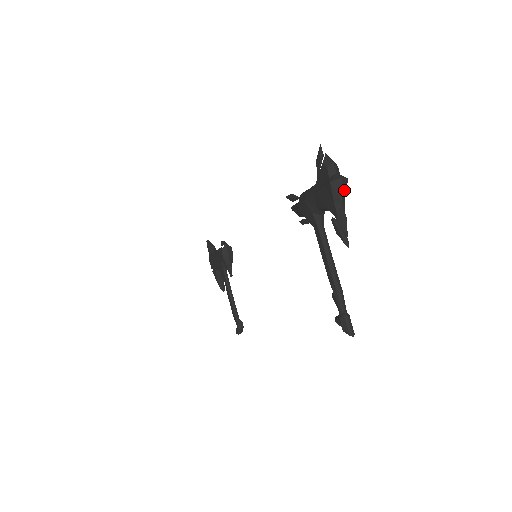
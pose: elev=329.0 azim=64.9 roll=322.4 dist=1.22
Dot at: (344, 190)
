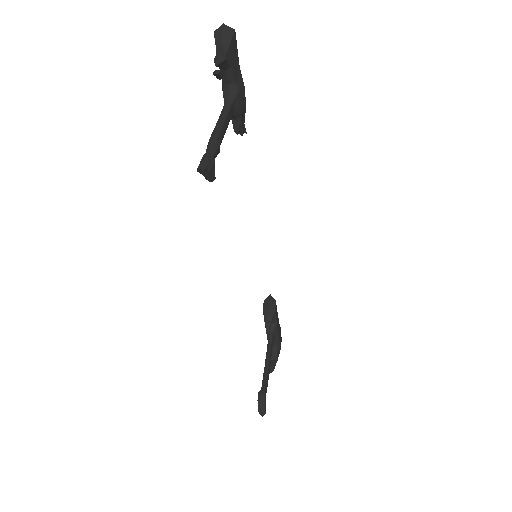
Dot at: (227, 36)
